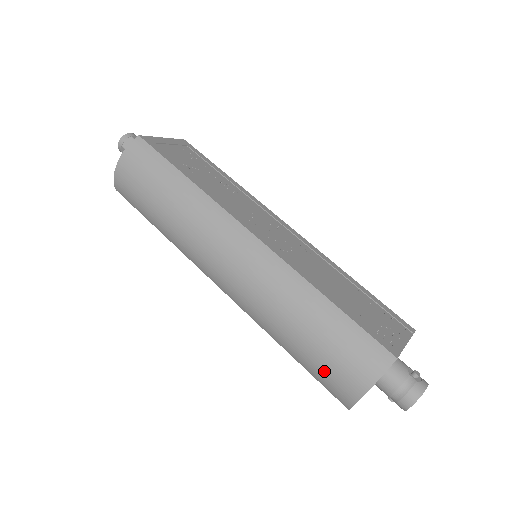
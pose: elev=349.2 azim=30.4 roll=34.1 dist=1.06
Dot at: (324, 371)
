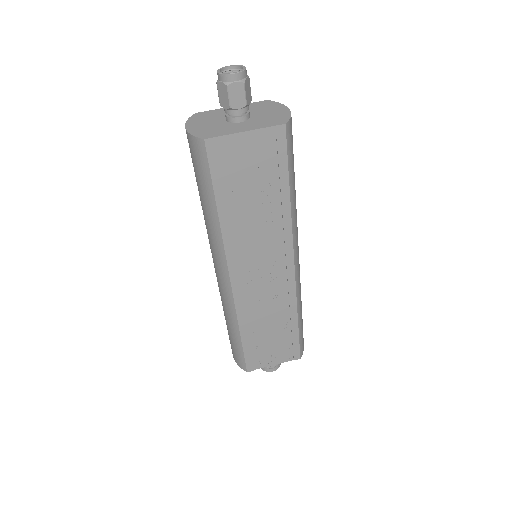
Dot at: occluded
